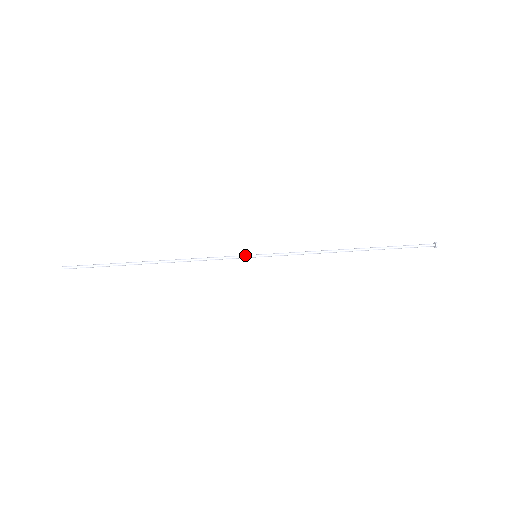
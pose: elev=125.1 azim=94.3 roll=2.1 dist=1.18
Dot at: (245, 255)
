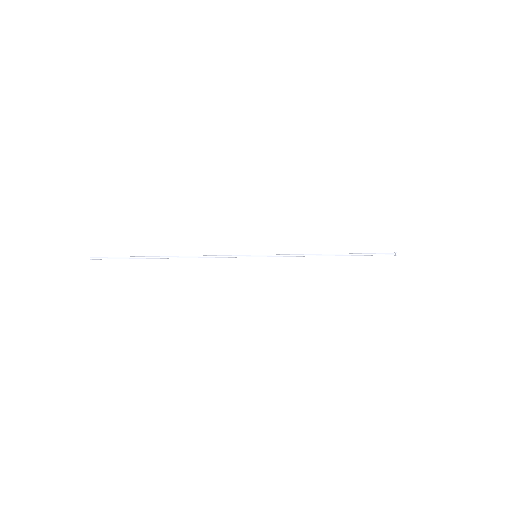
Dot at: (247, 256)
